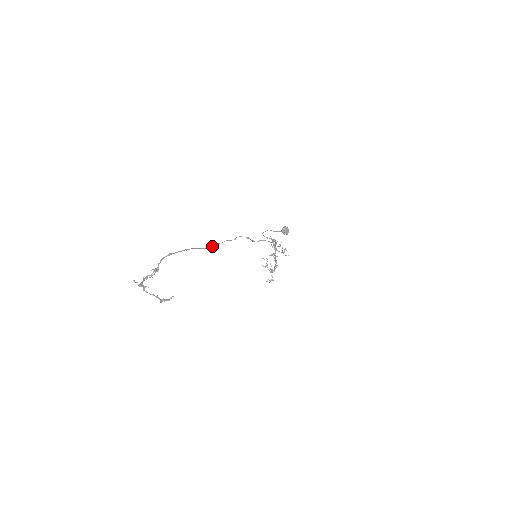
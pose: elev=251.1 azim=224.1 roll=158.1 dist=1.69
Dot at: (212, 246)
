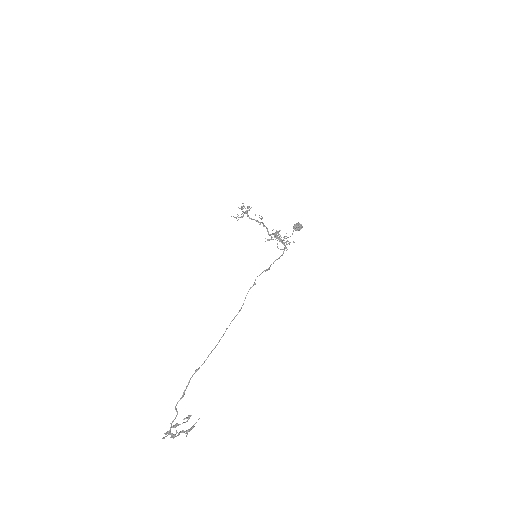
Dot at: occluded
